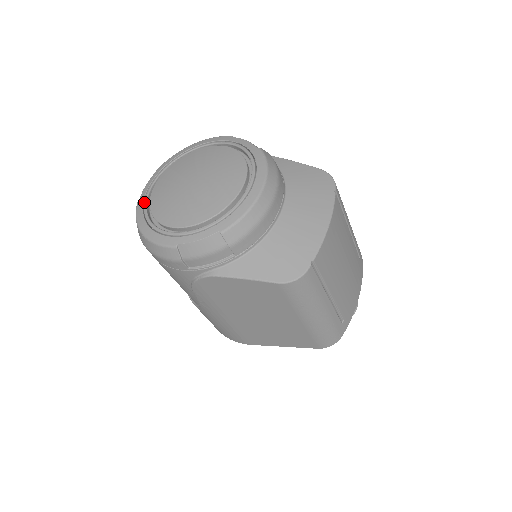
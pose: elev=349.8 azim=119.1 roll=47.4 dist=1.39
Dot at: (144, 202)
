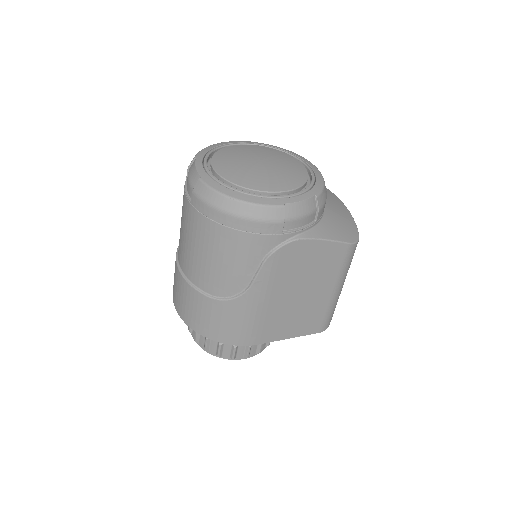
Dot at: (212, 176)
